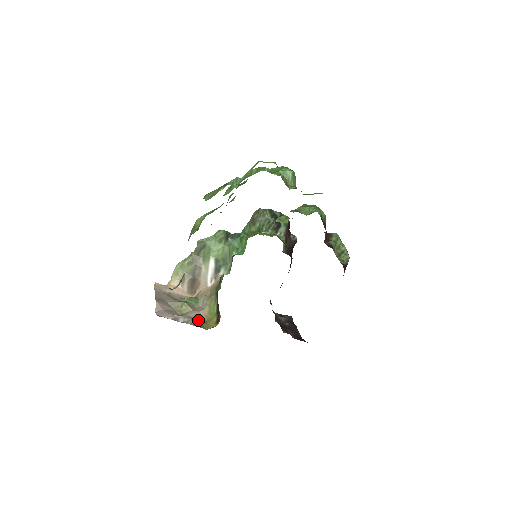
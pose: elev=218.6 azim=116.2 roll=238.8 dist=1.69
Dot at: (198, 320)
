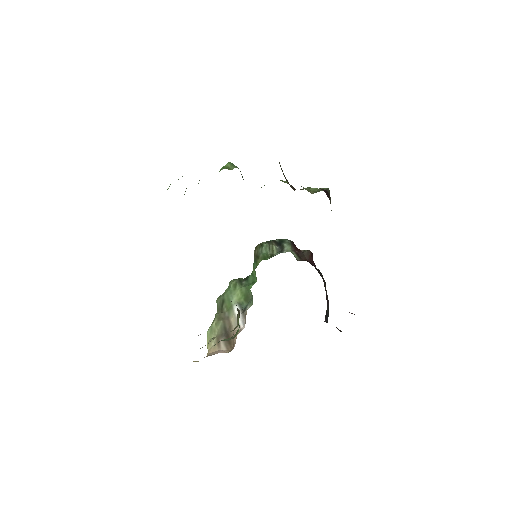
Dot at: occluded
